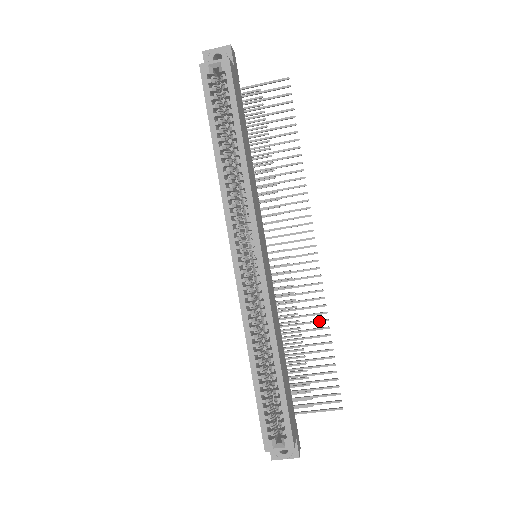
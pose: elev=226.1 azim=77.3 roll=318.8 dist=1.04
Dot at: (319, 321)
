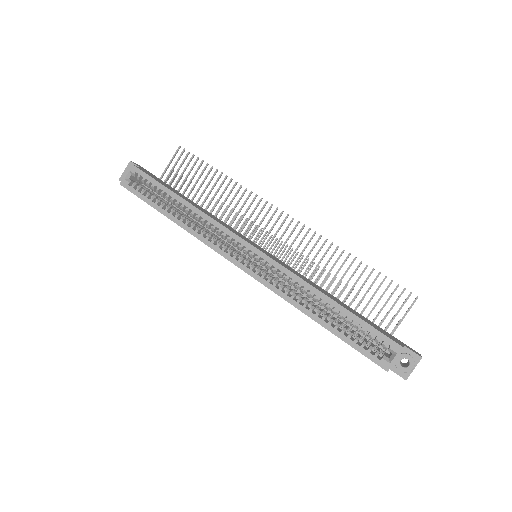
Dot at: (339, 257)
